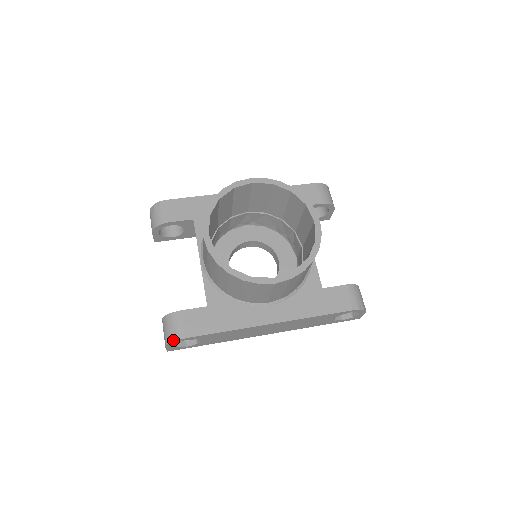
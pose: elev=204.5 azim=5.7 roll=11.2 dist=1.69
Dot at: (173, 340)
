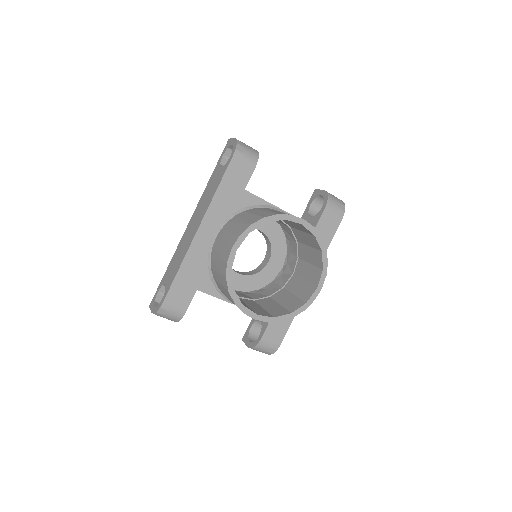
Dot at: (274, 352)
